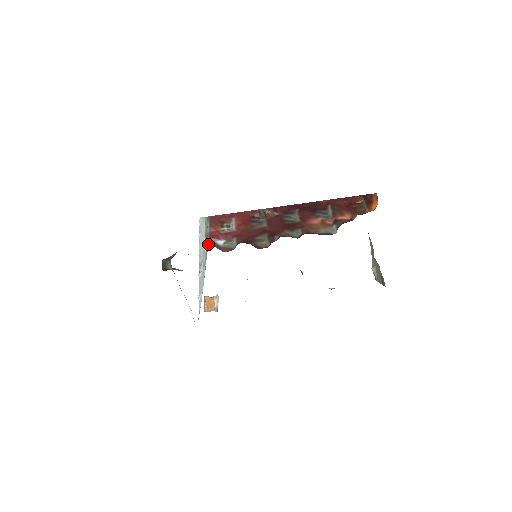
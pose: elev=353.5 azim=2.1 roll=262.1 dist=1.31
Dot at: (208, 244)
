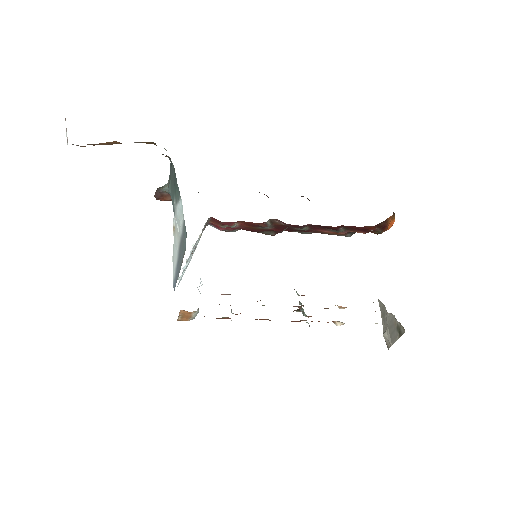
Dot at: (205, 227)
